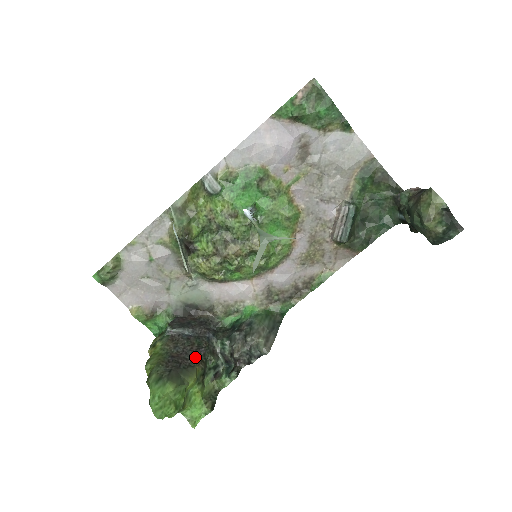
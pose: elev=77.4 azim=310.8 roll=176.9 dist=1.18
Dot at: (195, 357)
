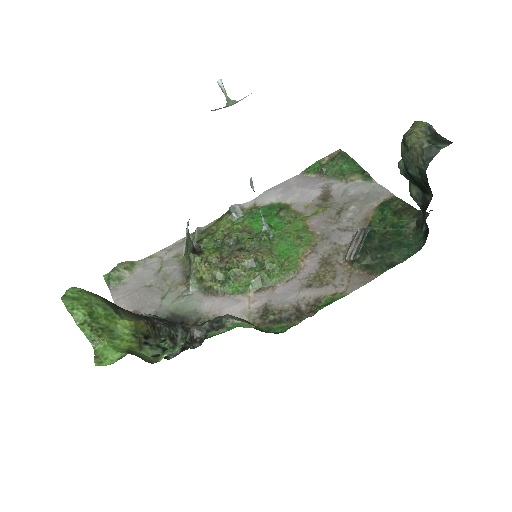
Dot at: (147, 317)
